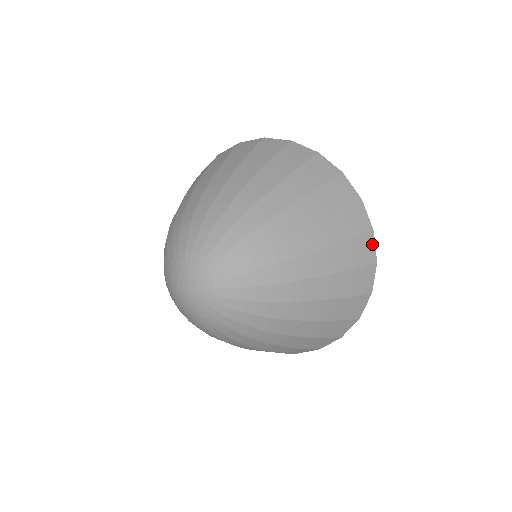
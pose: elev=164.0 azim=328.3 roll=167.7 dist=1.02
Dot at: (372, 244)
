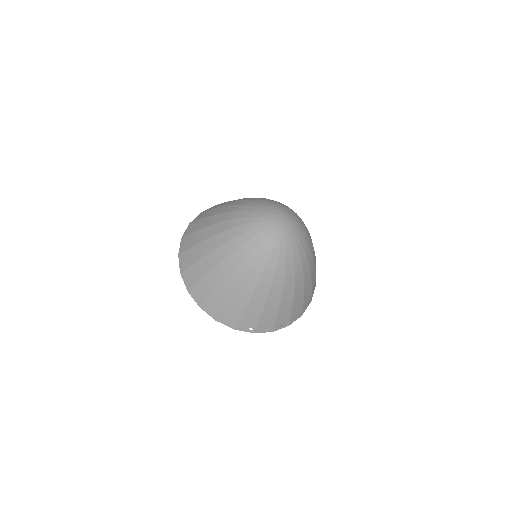
Dot at: occluded
